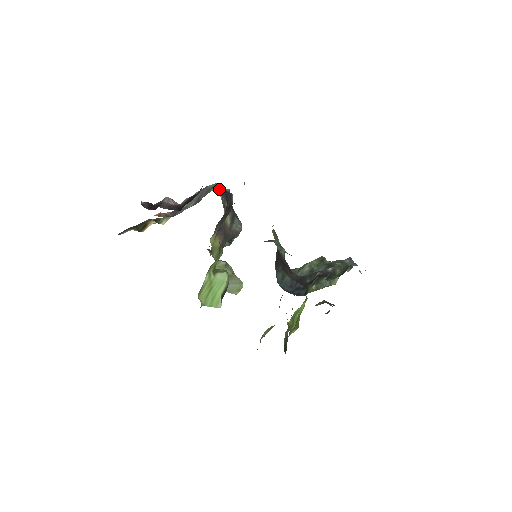
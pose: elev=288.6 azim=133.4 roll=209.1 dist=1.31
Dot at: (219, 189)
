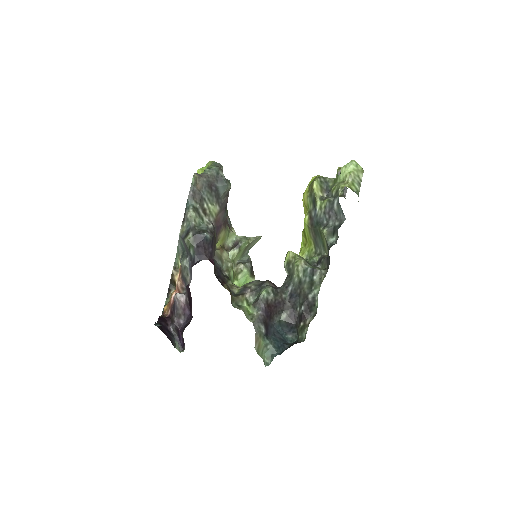
Dot at: (195, 252)
